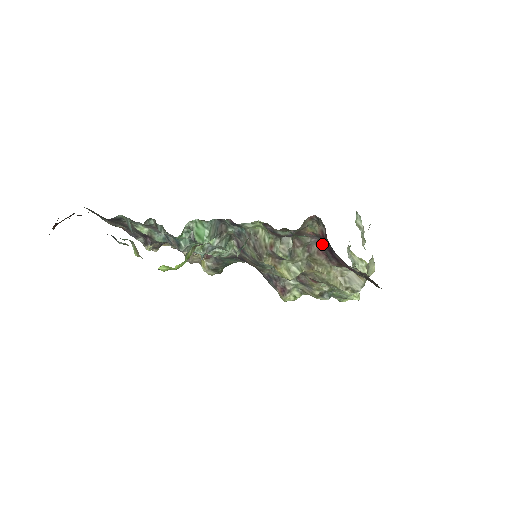
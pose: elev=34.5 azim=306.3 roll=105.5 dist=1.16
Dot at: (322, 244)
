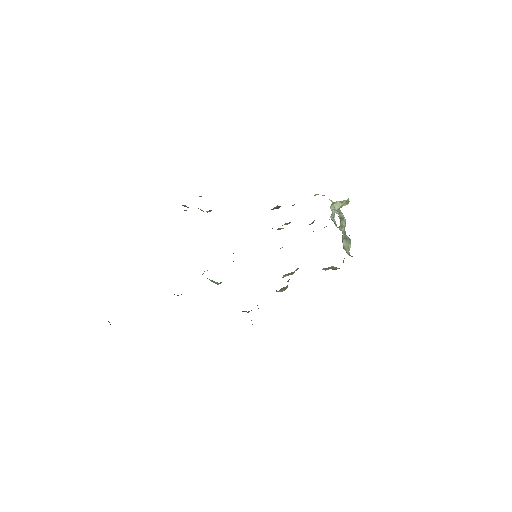
Dot at: occluded
